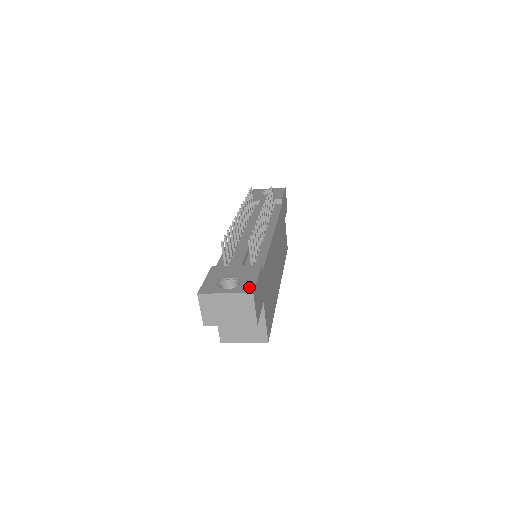
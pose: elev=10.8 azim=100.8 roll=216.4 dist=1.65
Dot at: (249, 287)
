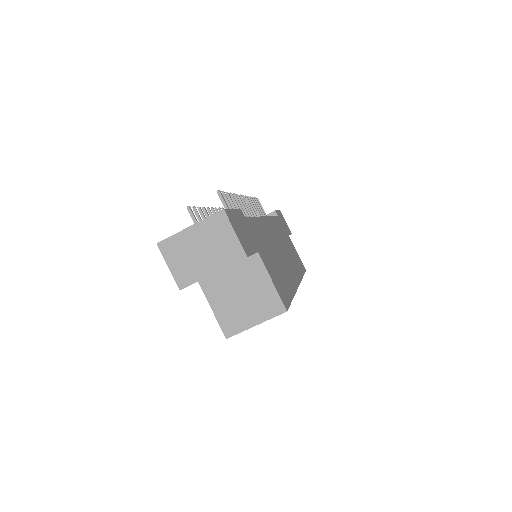
Dot at: occluded
